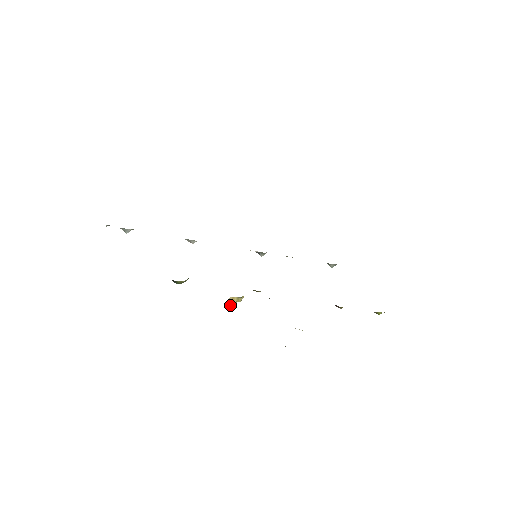
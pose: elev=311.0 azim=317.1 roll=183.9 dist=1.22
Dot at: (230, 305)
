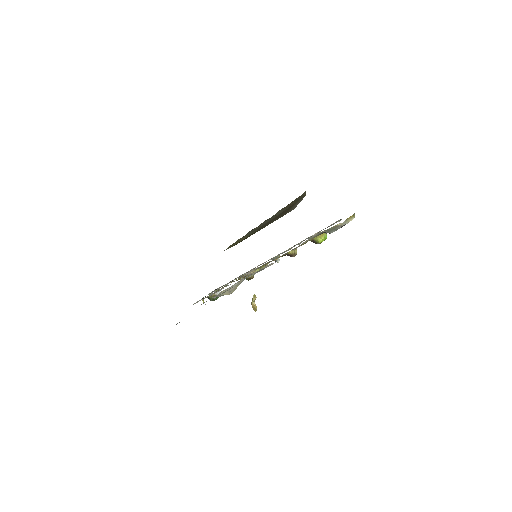
Dot at: (255, 311)
